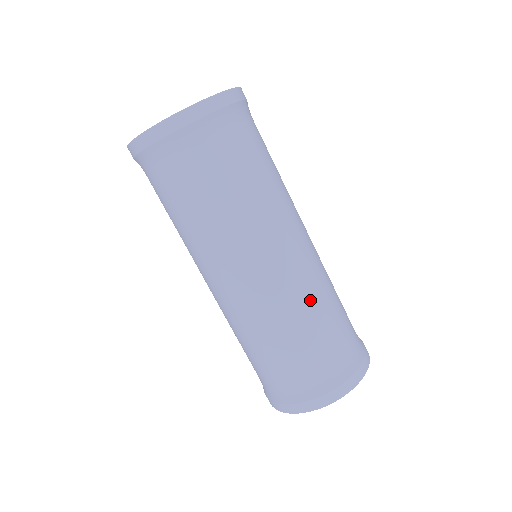
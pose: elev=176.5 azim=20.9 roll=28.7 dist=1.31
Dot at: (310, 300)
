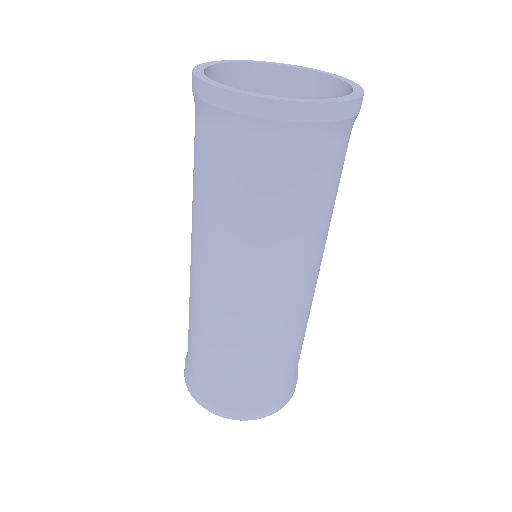
Dot at: (277, 340)
